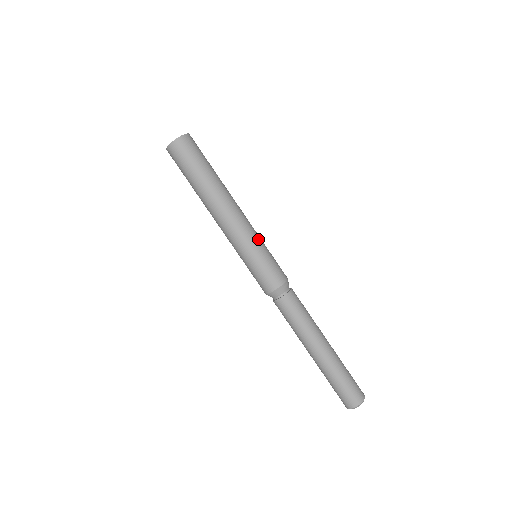
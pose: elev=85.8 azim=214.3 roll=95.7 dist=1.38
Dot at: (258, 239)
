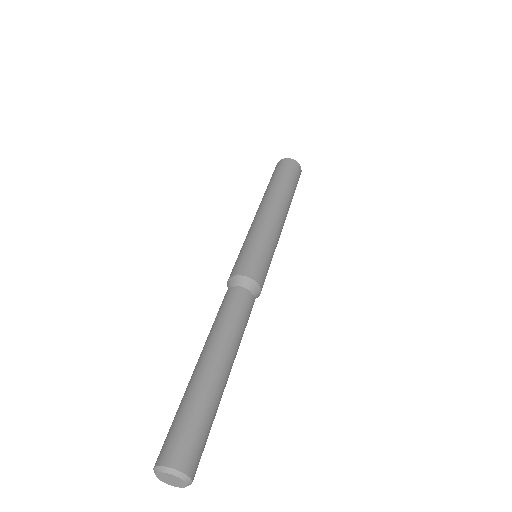
Dot at: (263, 234)
